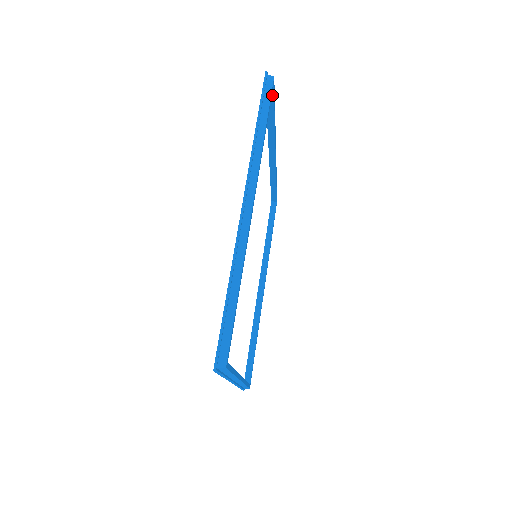
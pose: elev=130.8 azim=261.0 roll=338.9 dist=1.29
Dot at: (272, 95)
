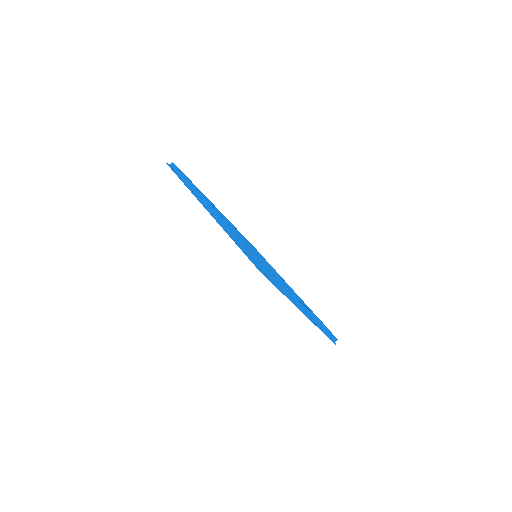
Dot at: (255, 257)
